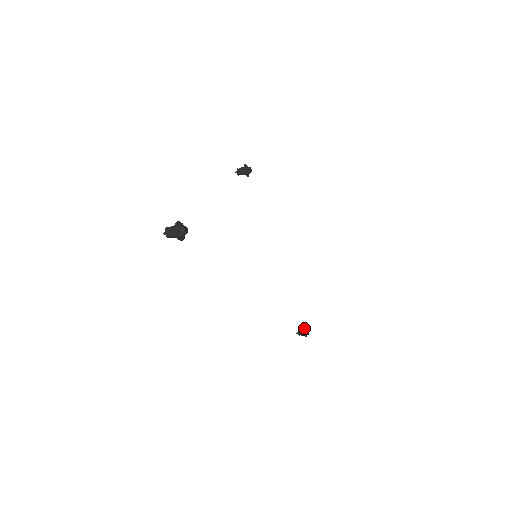
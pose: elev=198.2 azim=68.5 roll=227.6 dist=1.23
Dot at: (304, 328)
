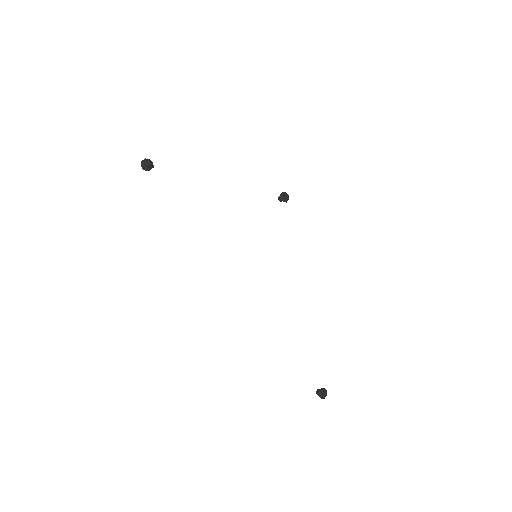
Dot at: occluded
